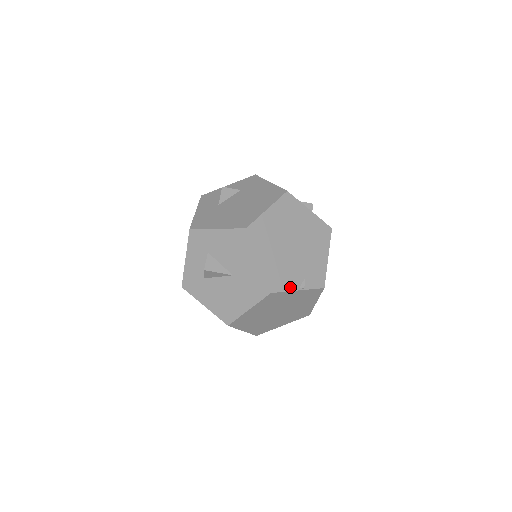
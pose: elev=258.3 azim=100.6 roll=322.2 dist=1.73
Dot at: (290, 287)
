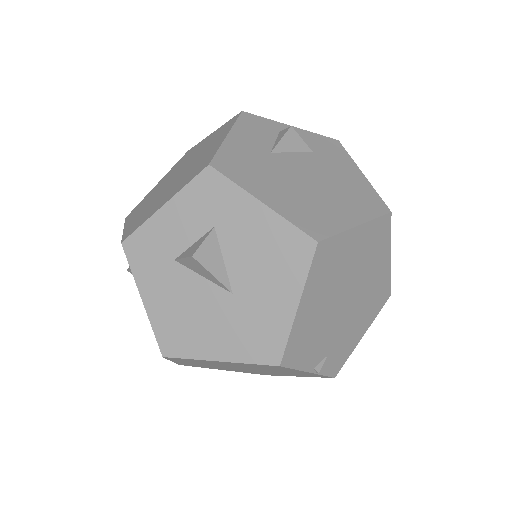
Dot at: (305, 364)
